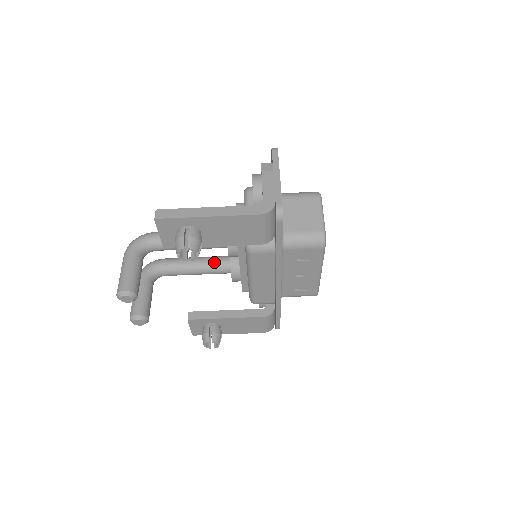
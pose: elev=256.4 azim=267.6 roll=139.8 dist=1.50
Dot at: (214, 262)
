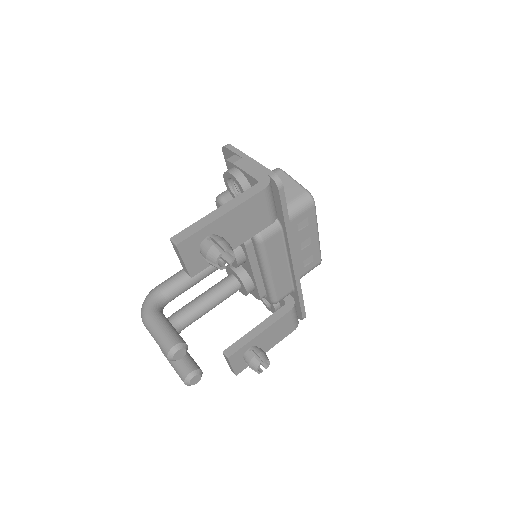
Dot at: (221, 287)
